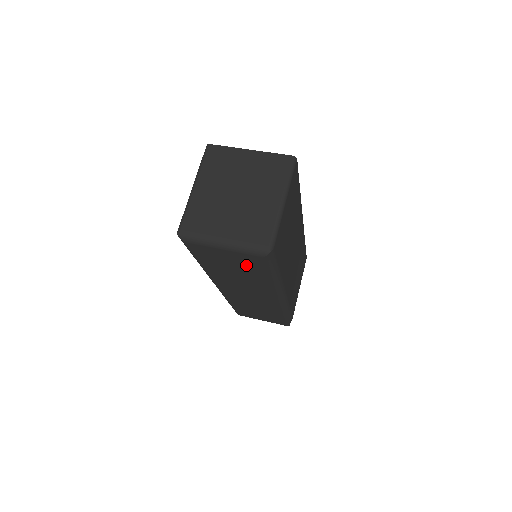
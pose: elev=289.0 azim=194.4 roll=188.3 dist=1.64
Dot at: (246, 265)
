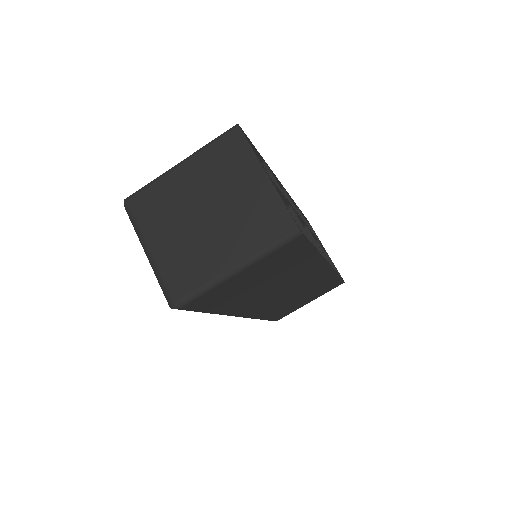
Dot at: occluded
